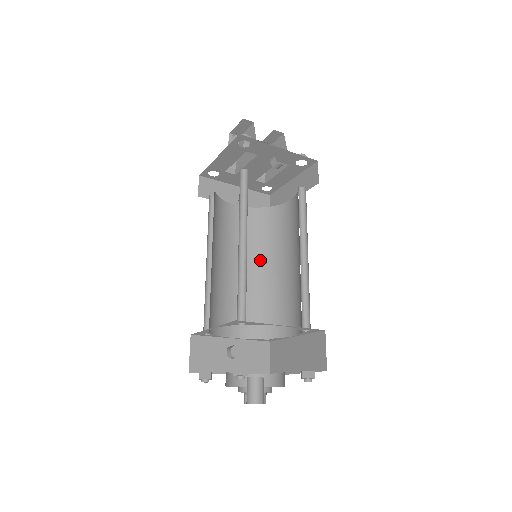
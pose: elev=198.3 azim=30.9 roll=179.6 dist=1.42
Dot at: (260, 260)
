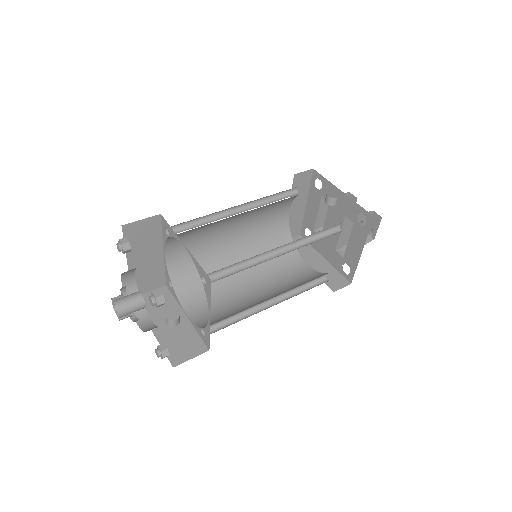
Dot at: (275, 294)
